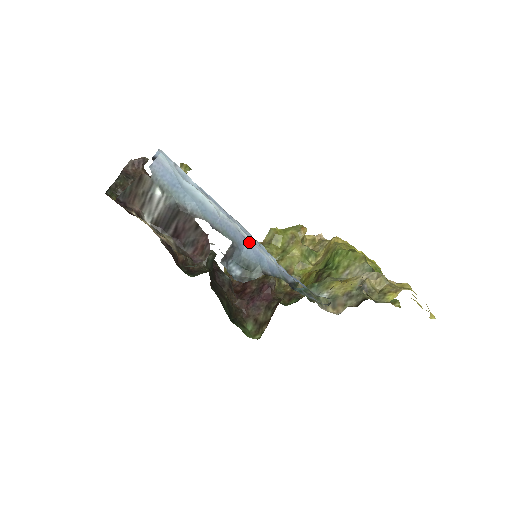
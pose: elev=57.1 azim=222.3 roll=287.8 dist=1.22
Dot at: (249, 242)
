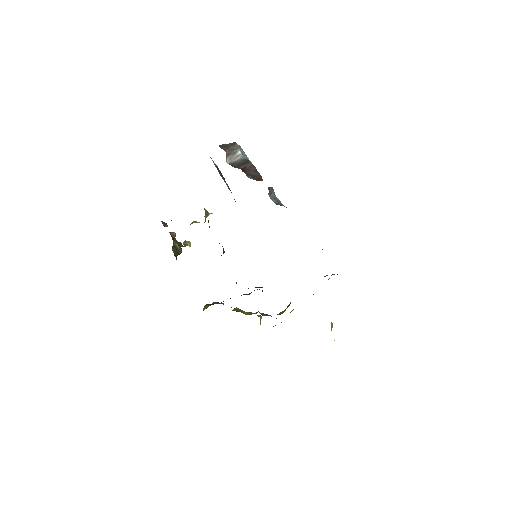
Dot at: (277, 198)
